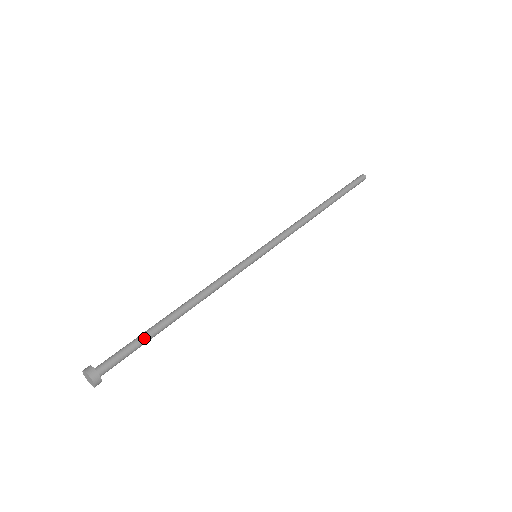
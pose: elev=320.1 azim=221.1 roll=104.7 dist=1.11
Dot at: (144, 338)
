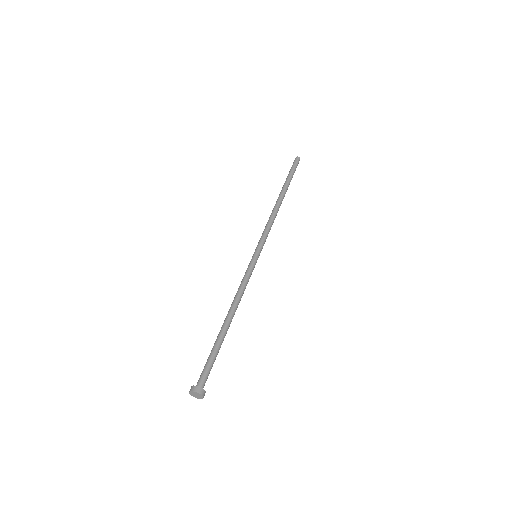
Dot at: (215, 350)
